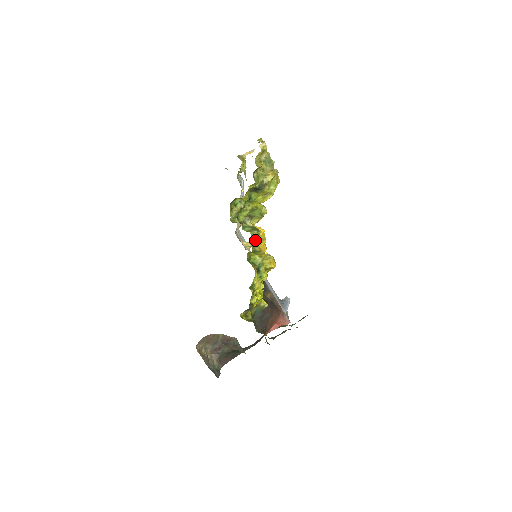
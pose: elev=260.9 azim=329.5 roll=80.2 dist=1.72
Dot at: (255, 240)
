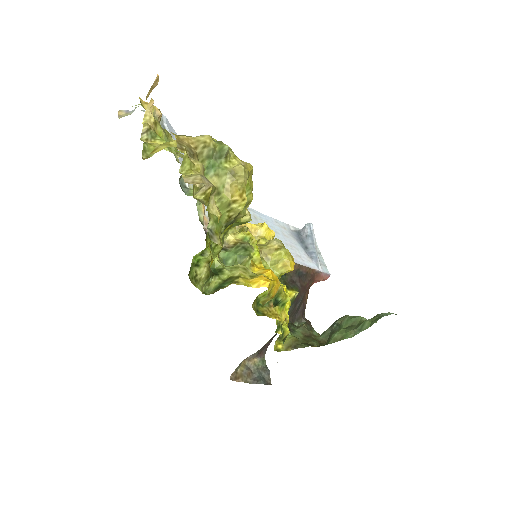
Dot at: (253, 272)
